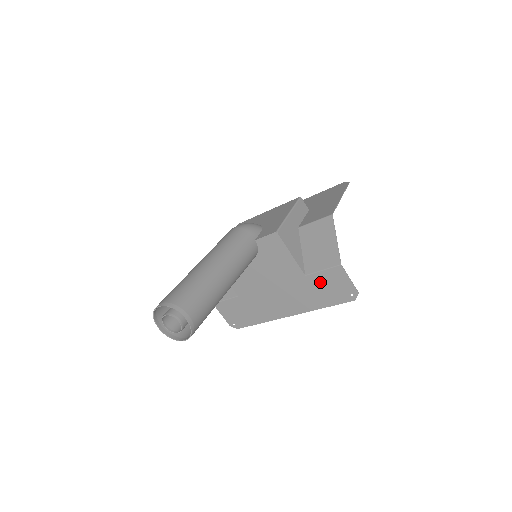
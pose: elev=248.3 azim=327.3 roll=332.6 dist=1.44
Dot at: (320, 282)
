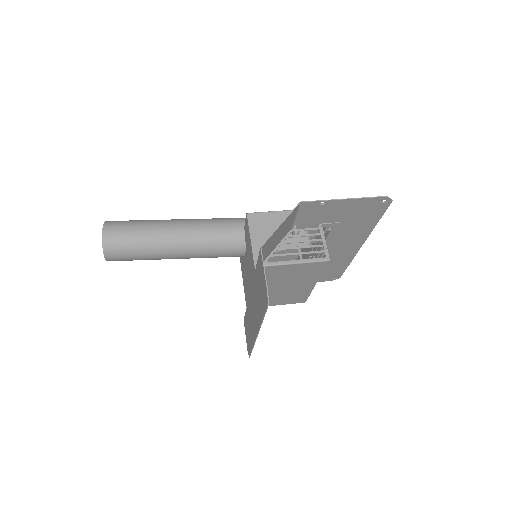
Dot at: (258, 278)
